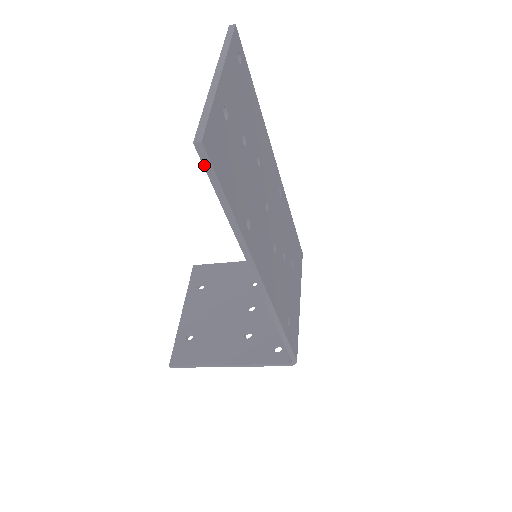
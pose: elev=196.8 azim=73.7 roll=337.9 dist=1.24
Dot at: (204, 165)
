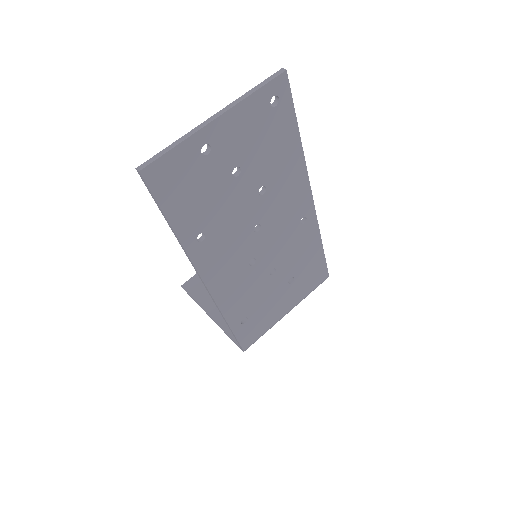
Dot at: (146, 186)
